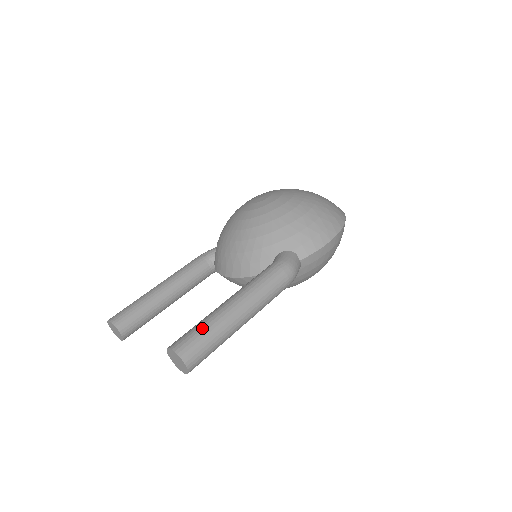
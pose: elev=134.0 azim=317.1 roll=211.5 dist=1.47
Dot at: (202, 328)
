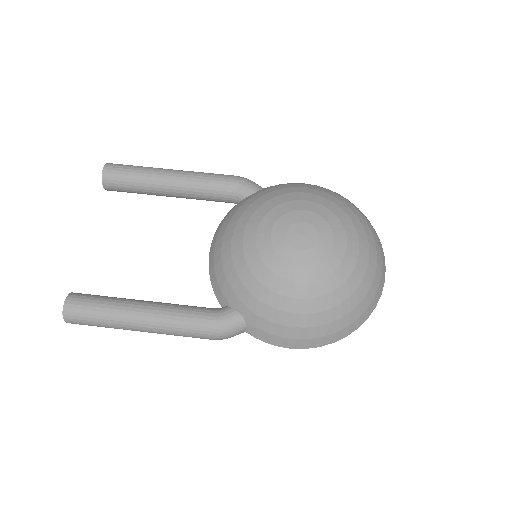
Dot at: (97, 314)
